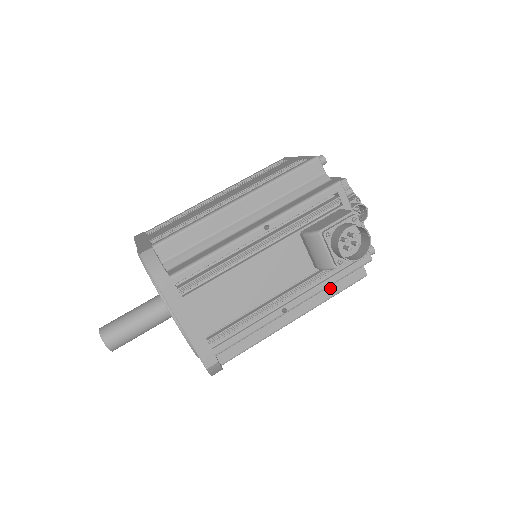
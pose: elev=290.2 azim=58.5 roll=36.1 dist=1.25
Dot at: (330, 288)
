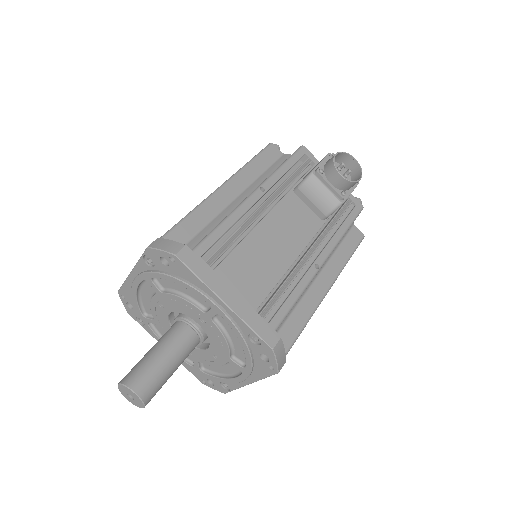
Dot at: (341, 253)
